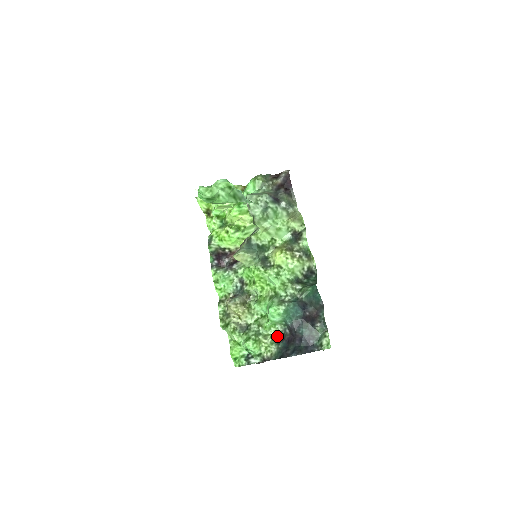
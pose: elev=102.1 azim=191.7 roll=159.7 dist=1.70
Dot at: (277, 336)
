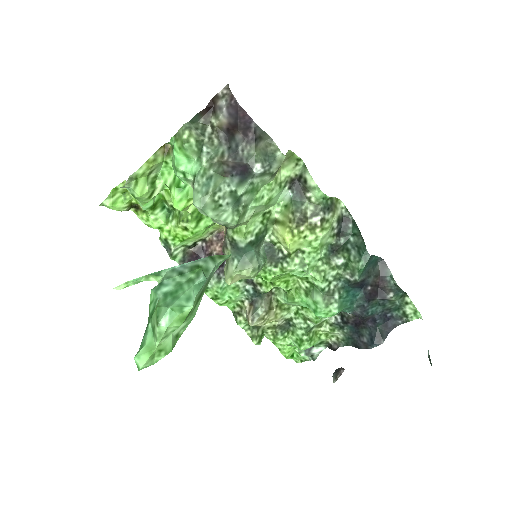
Dot at: (335, 319)
